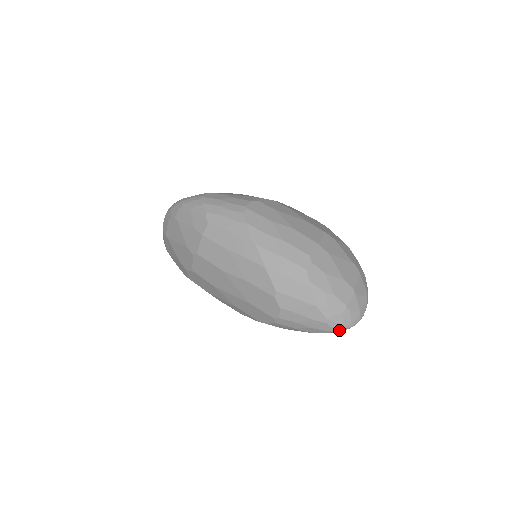
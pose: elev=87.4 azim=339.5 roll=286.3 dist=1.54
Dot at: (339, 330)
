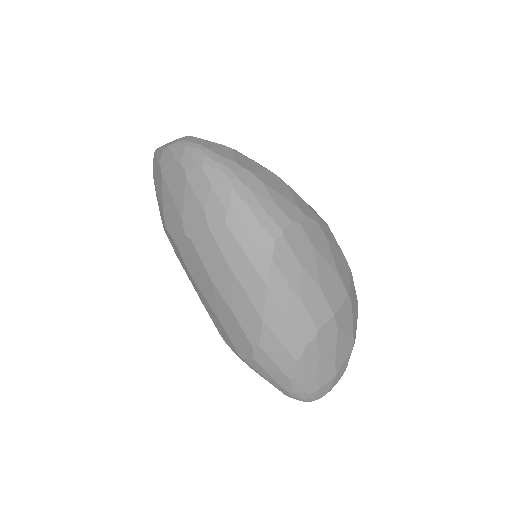
Dot at: (297, 399)
